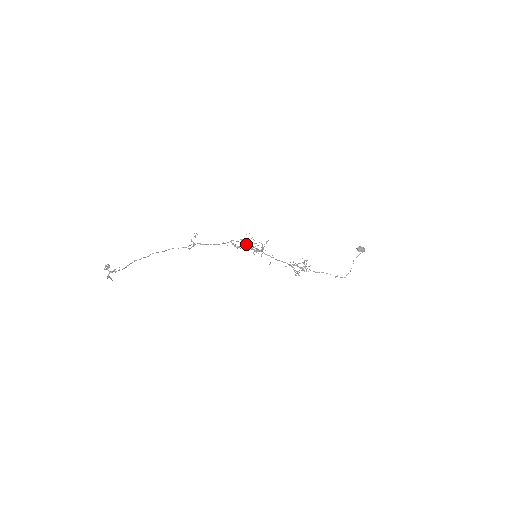
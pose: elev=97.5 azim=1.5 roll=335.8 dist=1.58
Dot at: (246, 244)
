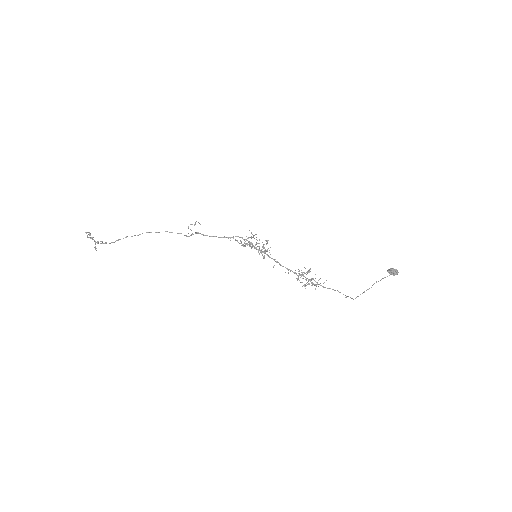
Dot at: (249, 242)
